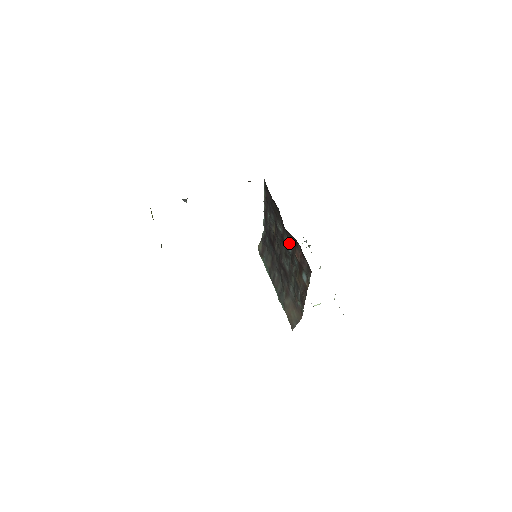
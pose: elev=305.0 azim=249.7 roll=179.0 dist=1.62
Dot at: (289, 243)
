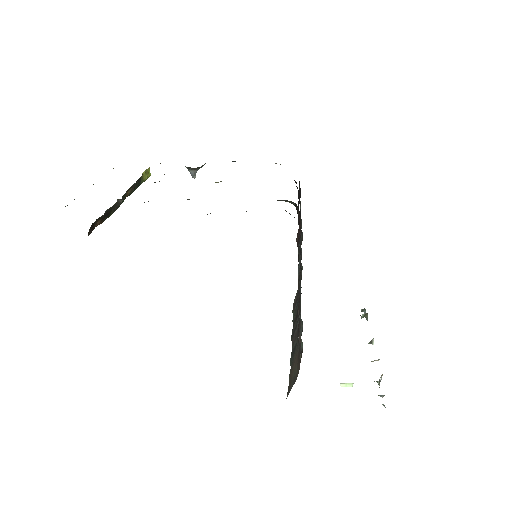
Dot at: occluded
